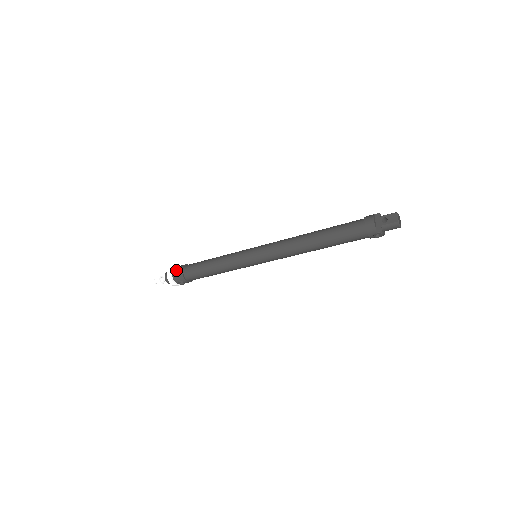
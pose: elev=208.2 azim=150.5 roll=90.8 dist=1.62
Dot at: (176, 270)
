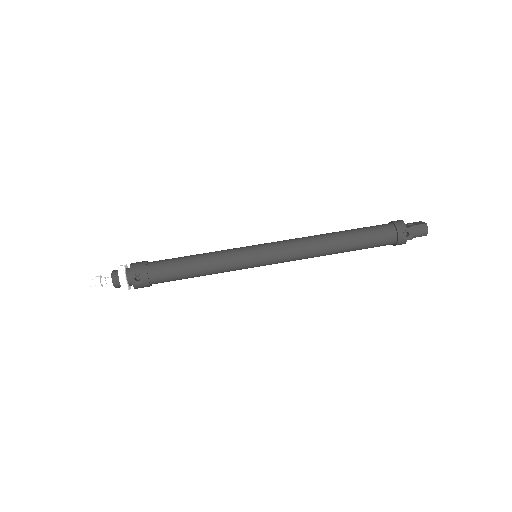
Dot at: (136, 262)
